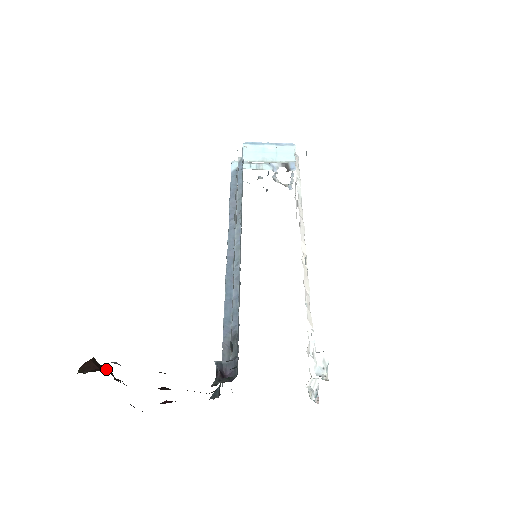
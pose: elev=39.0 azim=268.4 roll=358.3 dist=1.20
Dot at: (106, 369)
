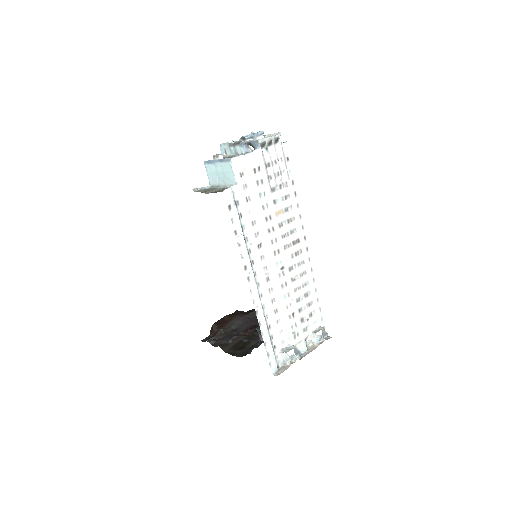
Dot at: (219, 330)
